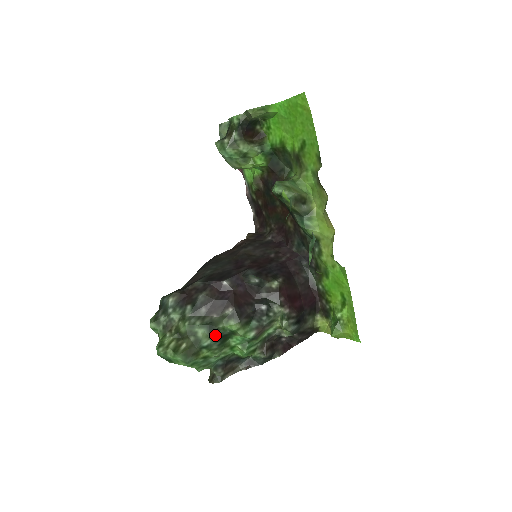
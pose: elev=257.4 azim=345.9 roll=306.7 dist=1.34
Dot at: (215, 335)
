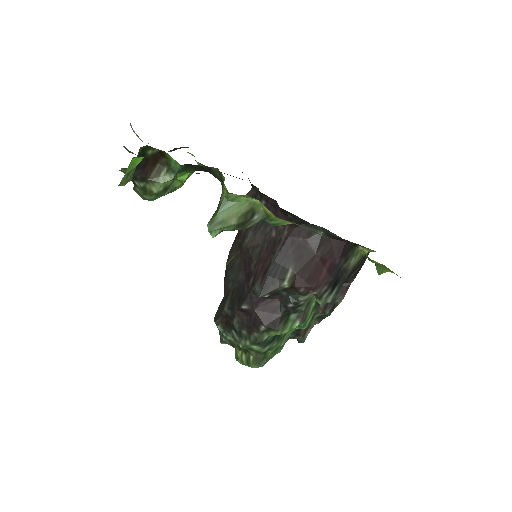
Dot at: (267, 343)
